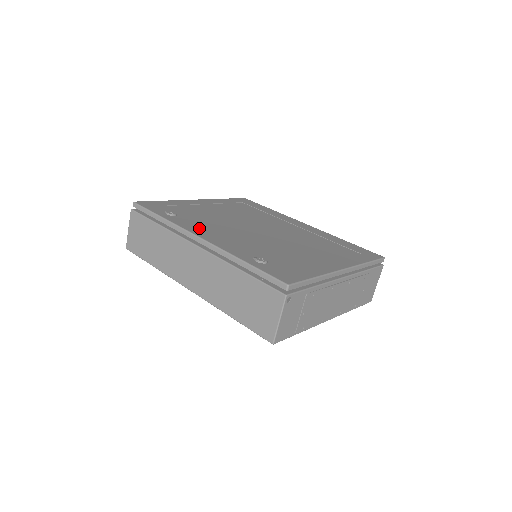
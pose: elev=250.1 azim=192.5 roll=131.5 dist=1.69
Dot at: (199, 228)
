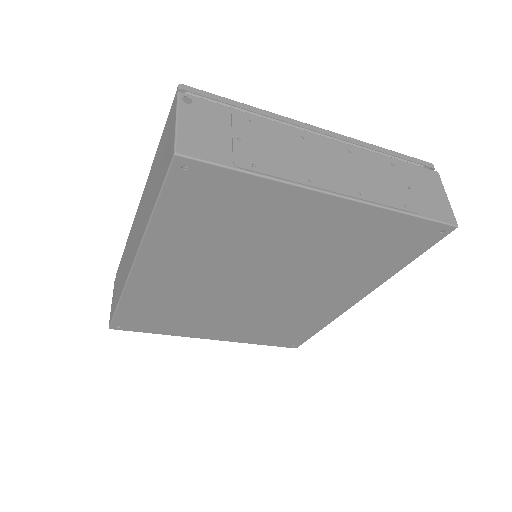
Dot at: occluded
